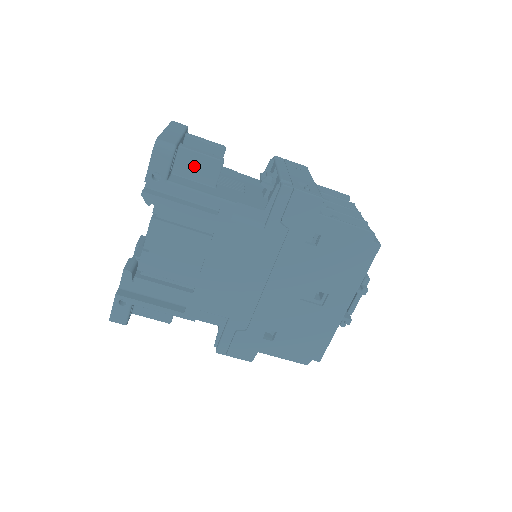
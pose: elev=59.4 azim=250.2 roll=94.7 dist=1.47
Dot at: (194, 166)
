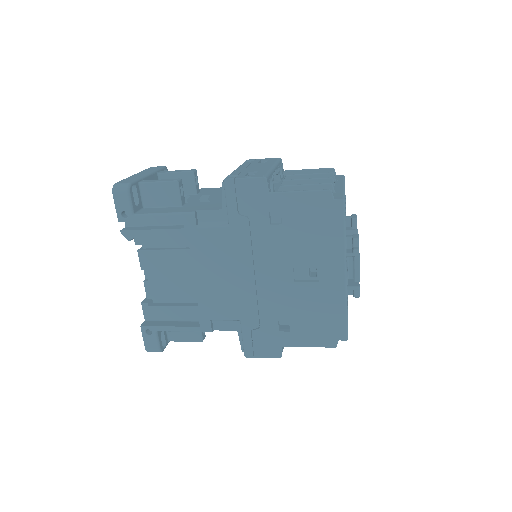
Dot at: (157, 195)
